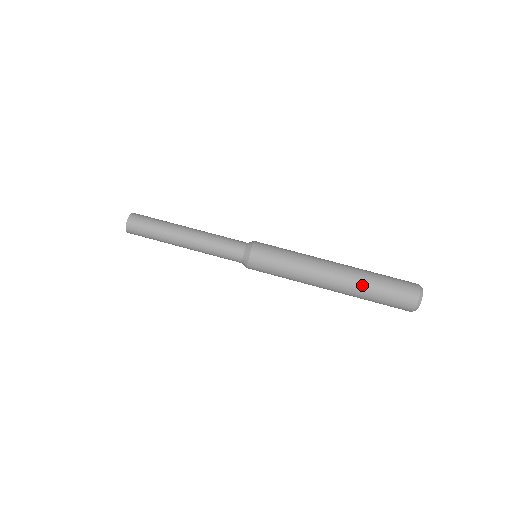
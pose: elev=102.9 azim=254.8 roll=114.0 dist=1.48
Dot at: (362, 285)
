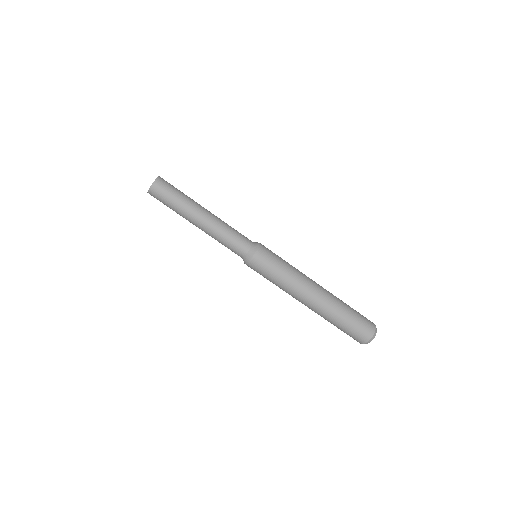
Dot at: (325, 319)
